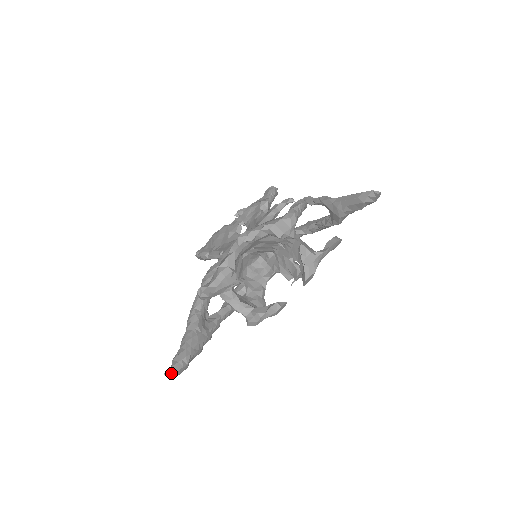
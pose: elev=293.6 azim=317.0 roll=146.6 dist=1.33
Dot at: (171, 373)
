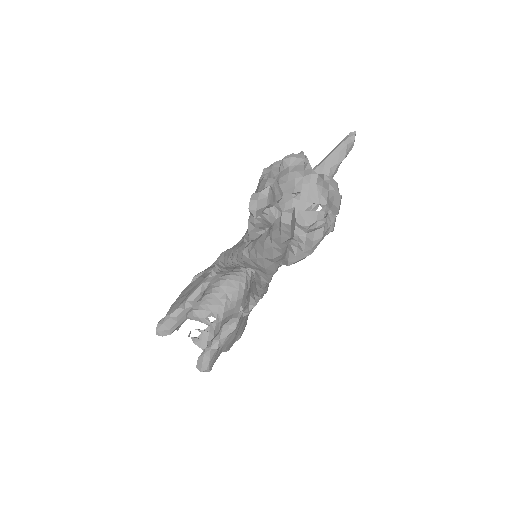
Dot at: (292, 208)
